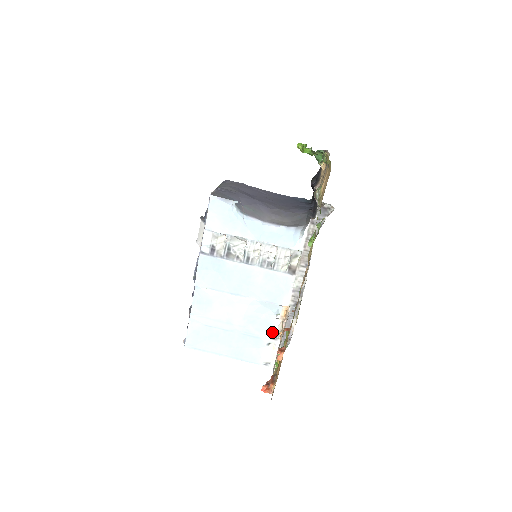
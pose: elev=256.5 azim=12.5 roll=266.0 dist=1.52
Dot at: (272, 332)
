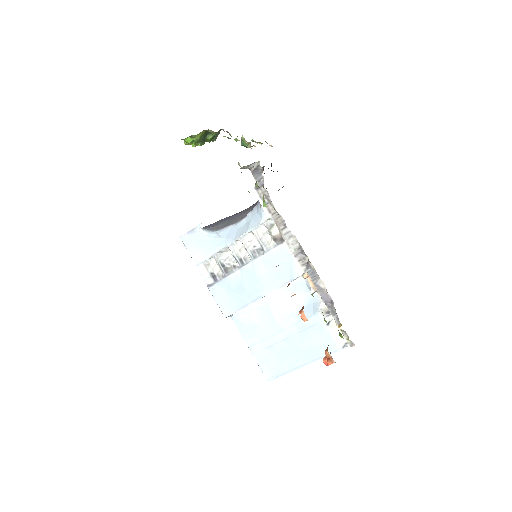
Dot at: (321, 310)
